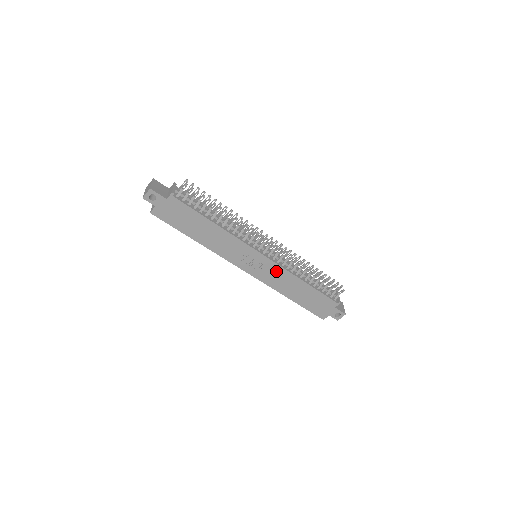
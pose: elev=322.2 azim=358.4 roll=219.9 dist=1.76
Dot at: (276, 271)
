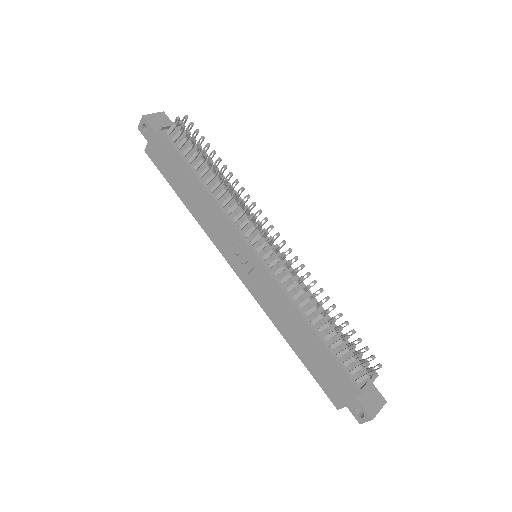
Dot at: (271, 287)
